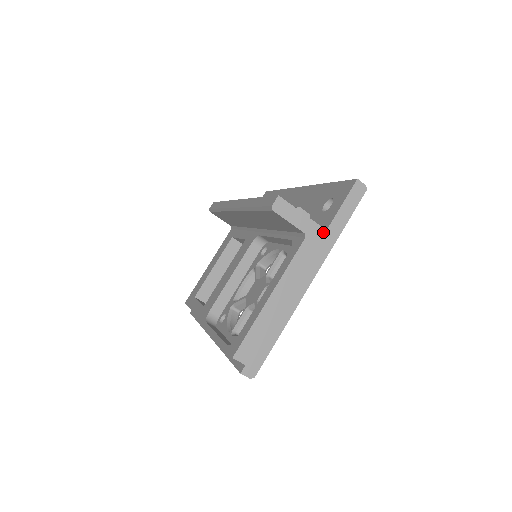
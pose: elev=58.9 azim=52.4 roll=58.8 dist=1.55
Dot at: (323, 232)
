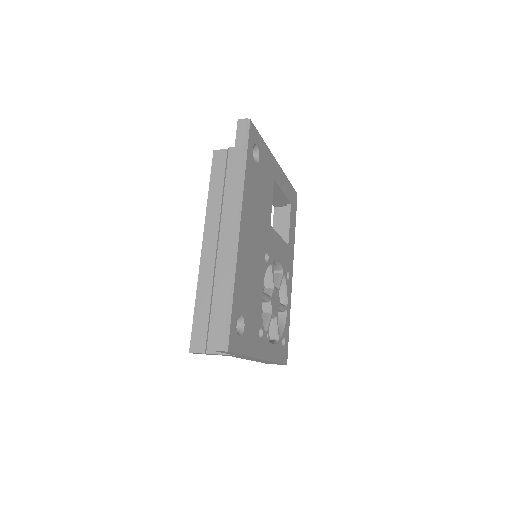
Dot at: occluded
